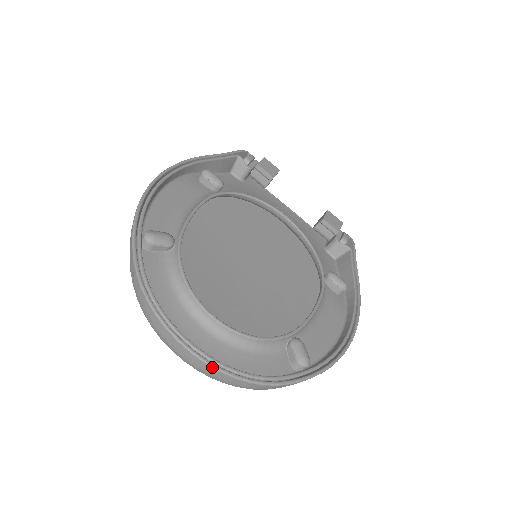
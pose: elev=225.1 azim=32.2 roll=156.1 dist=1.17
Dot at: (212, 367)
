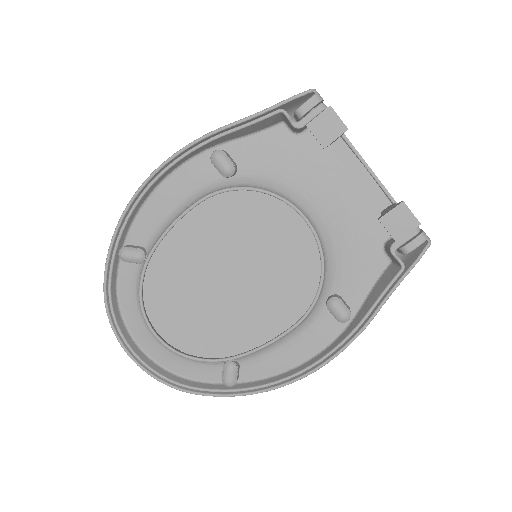
Dot at: (141, 368)
